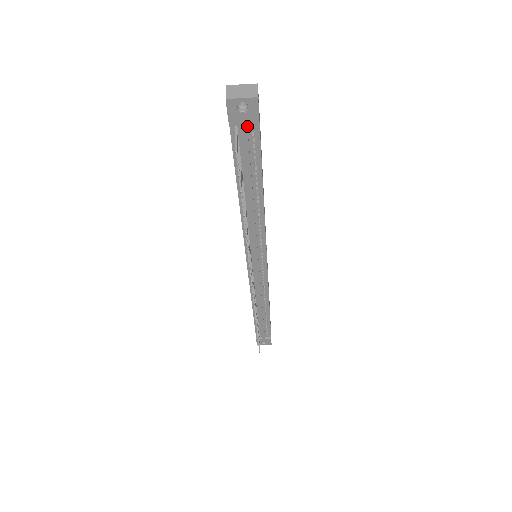
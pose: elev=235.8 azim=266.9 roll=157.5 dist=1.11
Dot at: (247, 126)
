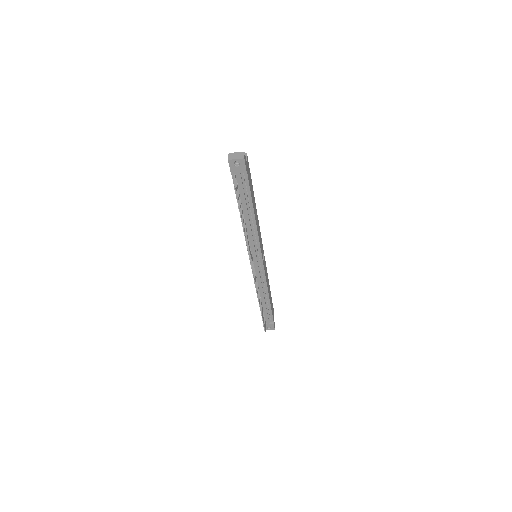
Dot at: (241, 173)
